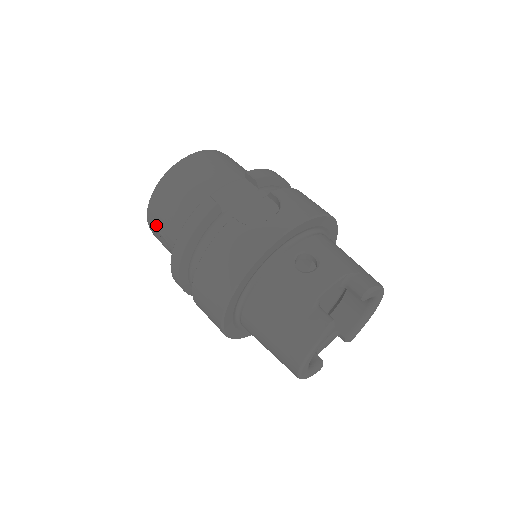
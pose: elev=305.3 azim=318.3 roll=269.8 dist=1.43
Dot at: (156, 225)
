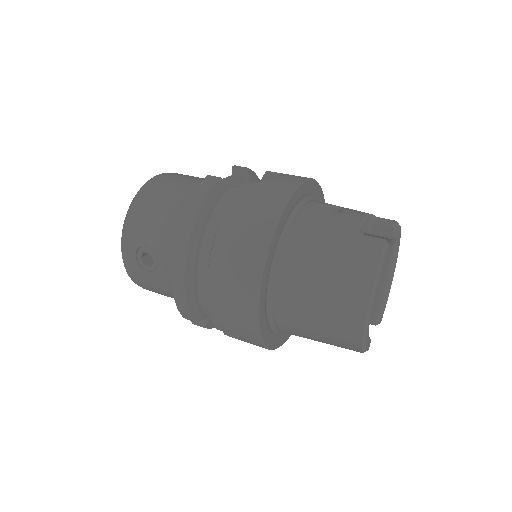
Dot at: (137, 240)
